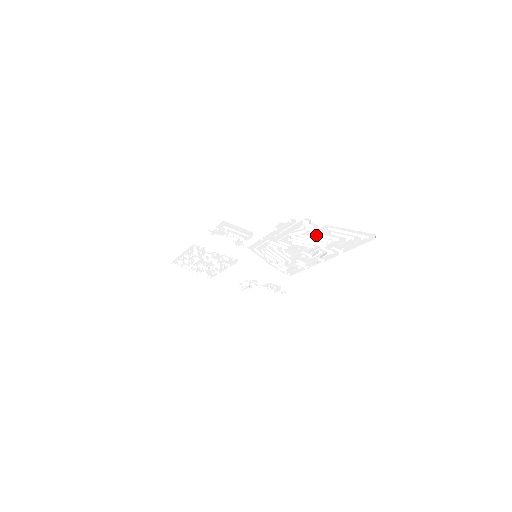
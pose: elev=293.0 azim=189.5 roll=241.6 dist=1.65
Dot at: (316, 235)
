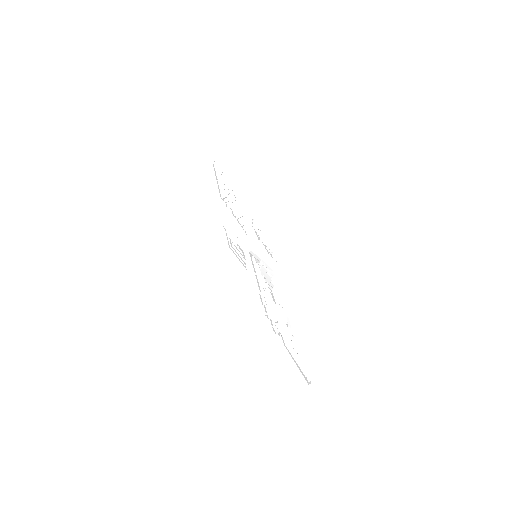
Dot at: (282, 329)
